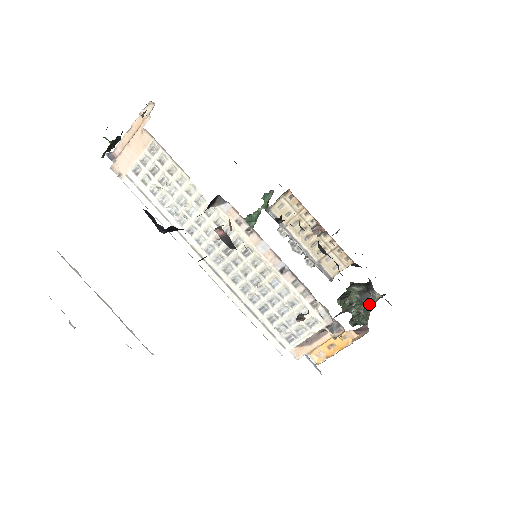
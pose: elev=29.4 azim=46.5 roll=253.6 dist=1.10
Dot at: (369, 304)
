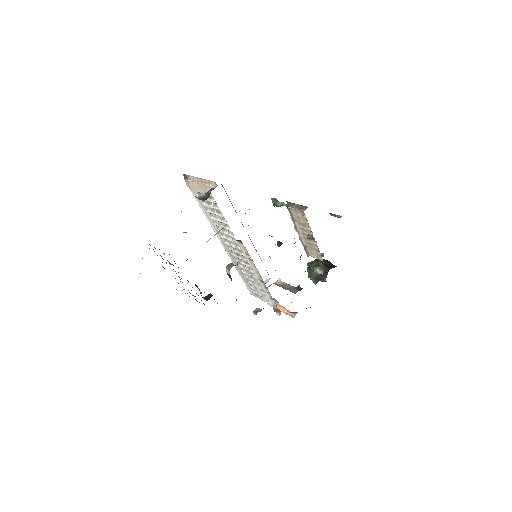
Dot at: (320, 280)
